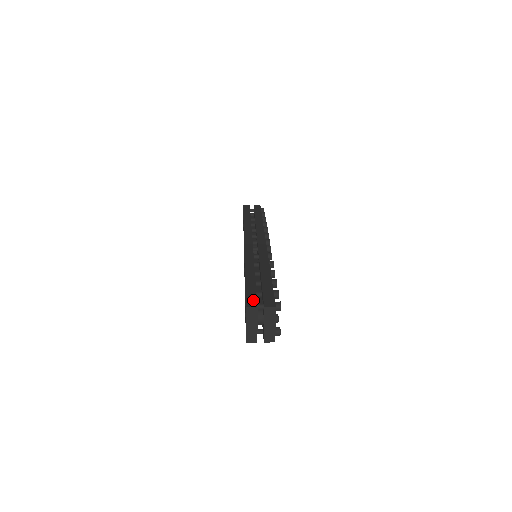
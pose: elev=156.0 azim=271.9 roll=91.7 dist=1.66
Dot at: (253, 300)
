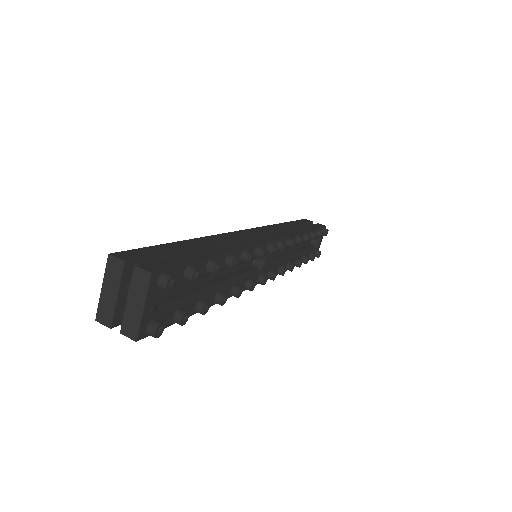
Dot at: (136, 255)
